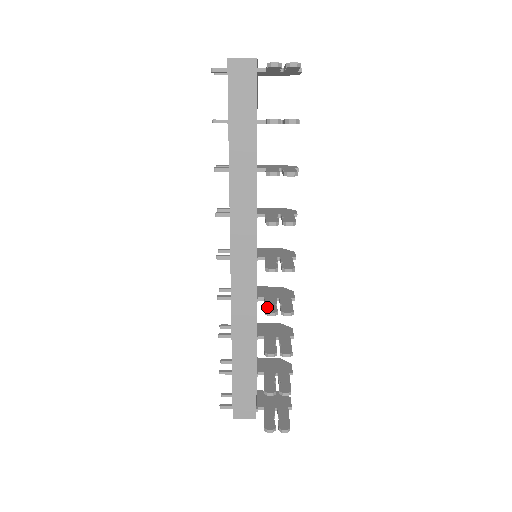
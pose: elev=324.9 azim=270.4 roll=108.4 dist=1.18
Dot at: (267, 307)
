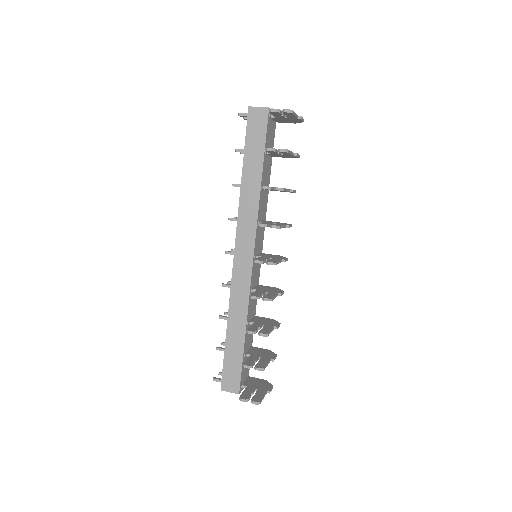
Dot at: (254, 293)
